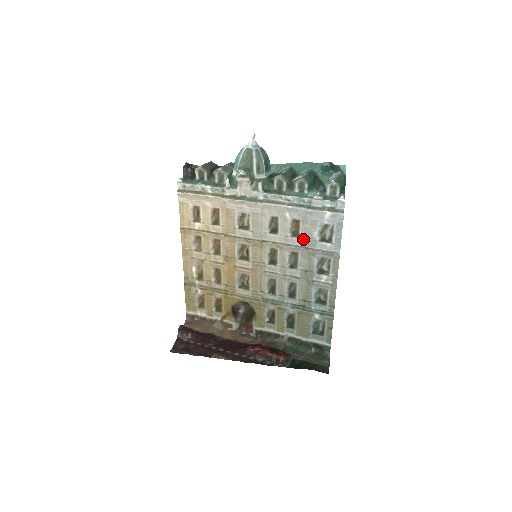
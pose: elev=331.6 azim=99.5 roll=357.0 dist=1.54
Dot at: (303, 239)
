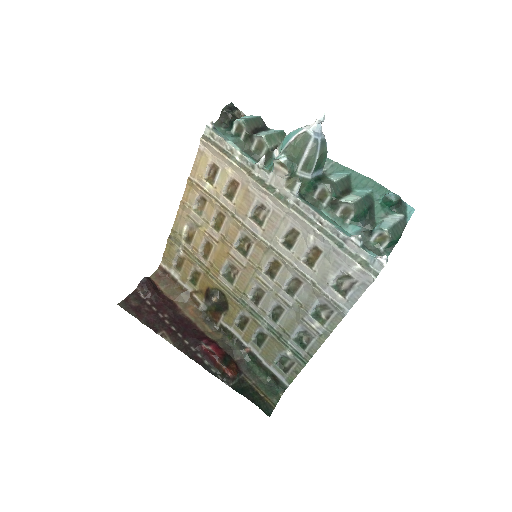
Dot at: (315, 273)
